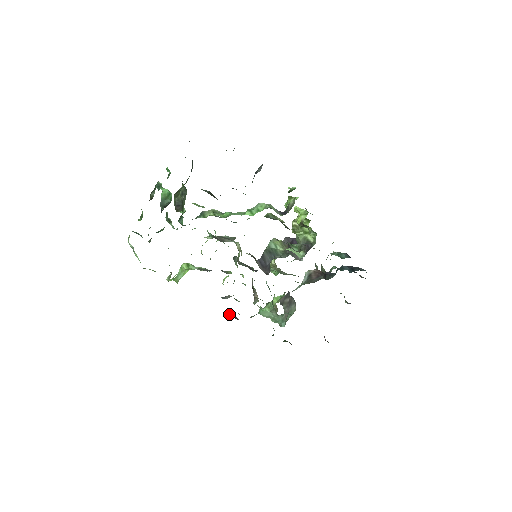
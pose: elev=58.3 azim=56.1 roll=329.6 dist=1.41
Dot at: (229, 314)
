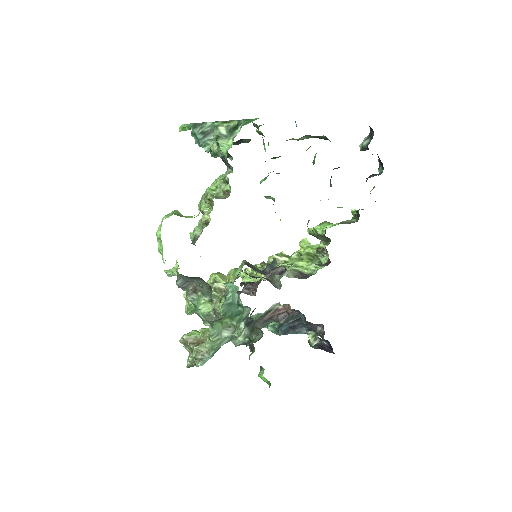
Dot at: occluded
